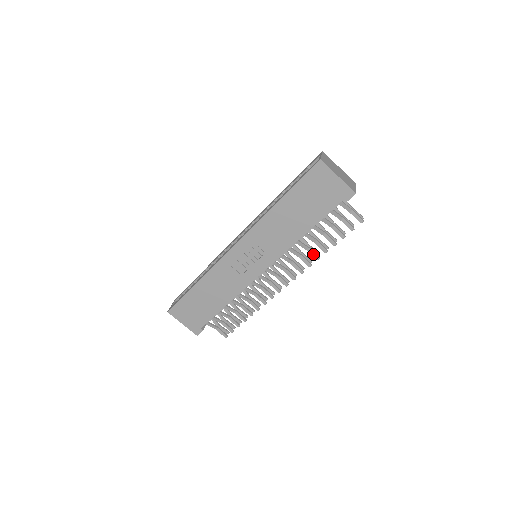
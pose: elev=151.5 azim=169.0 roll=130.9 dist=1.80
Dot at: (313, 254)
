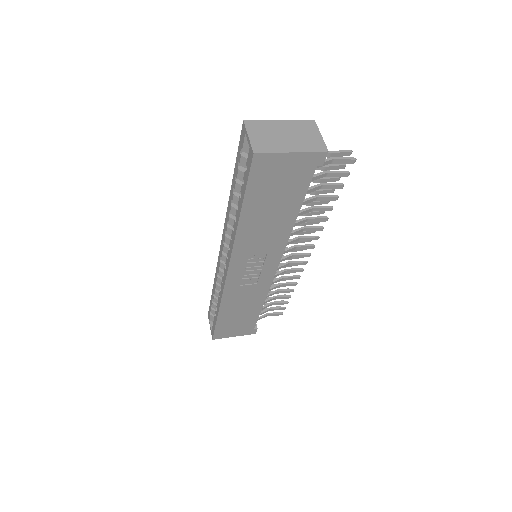
Dot at: (317, 220)
